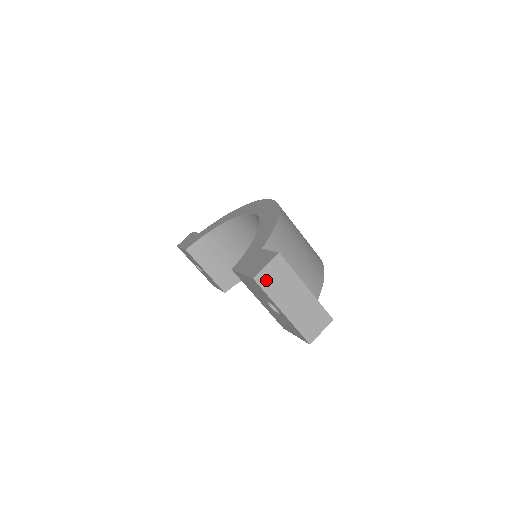
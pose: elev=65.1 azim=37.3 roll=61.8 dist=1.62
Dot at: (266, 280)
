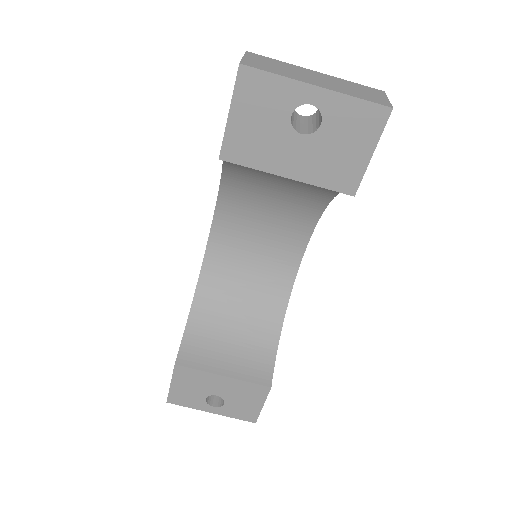
Dot at: (258, 65)
